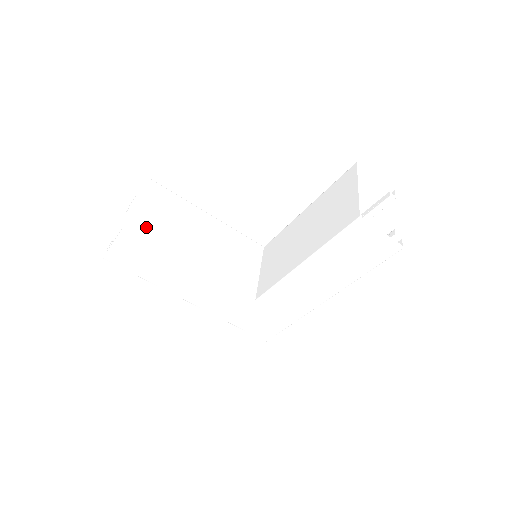
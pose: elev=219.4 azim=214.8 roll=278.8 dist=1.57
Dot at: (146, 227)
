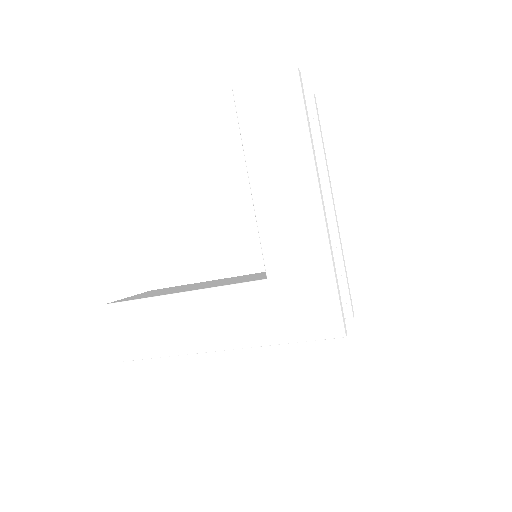
Dot at: (133, 298)
